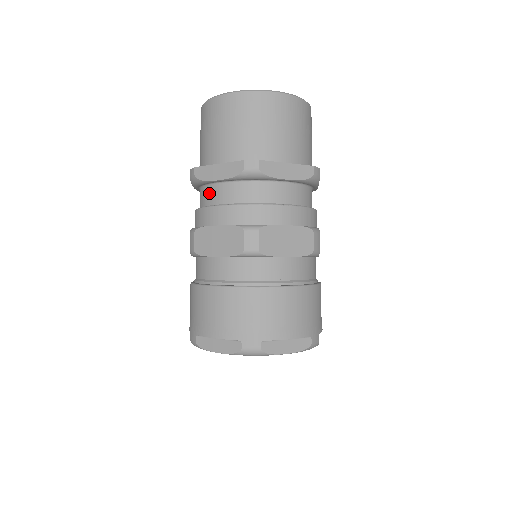
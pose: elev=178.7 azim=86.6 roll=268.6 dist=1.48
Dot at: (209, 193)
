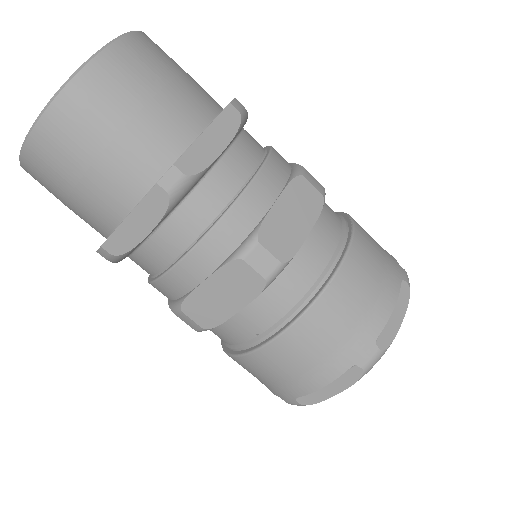
Dot at: occluded
